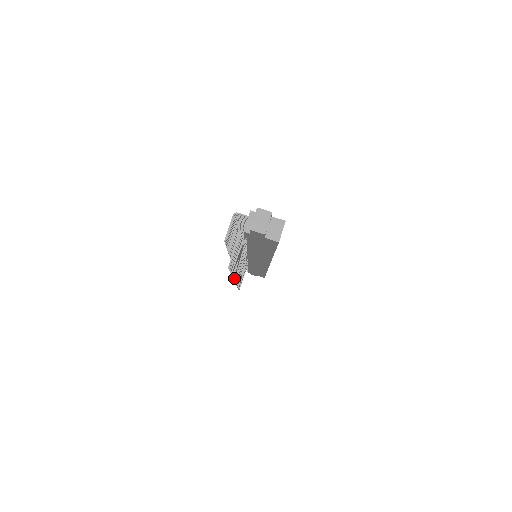
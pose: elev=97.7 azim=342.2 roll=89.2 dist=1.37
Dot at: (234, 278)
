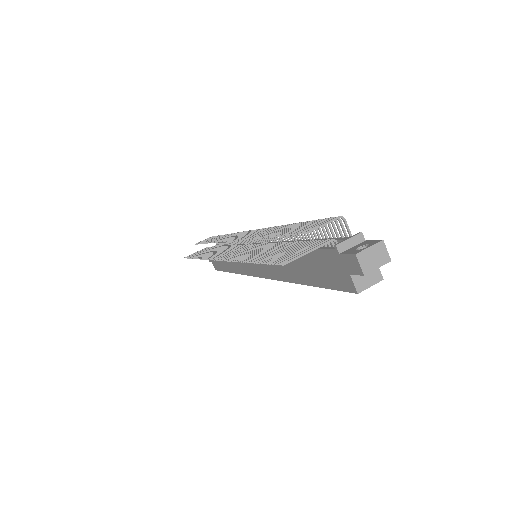
Dot at: (231, 261)
